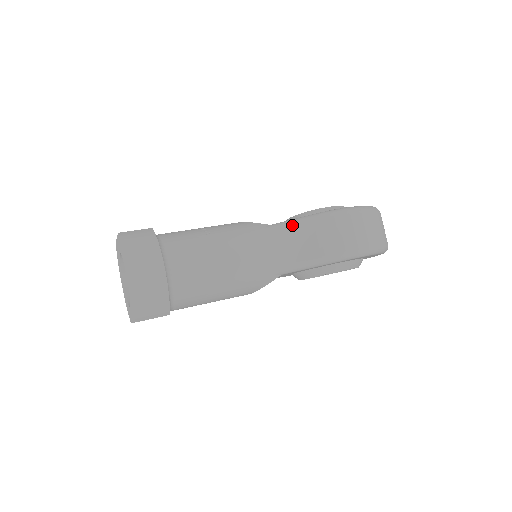
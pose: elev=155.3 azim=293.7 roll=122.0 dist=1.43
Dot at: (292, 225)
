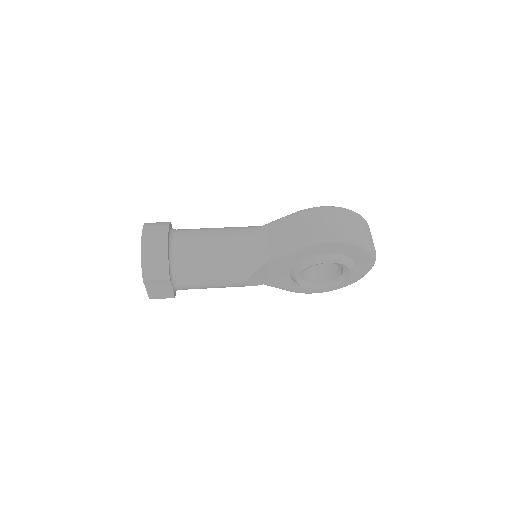
Dot at: (278, 221)
